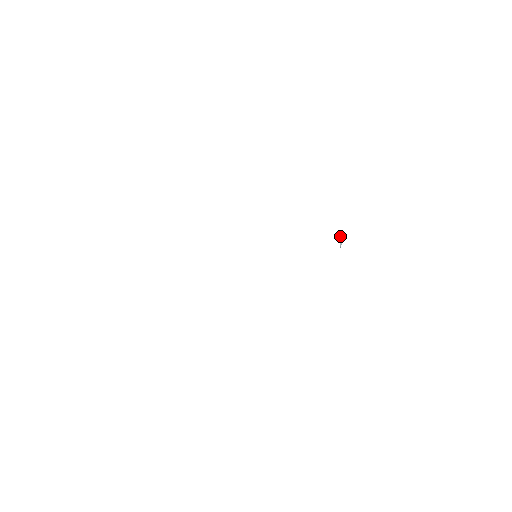
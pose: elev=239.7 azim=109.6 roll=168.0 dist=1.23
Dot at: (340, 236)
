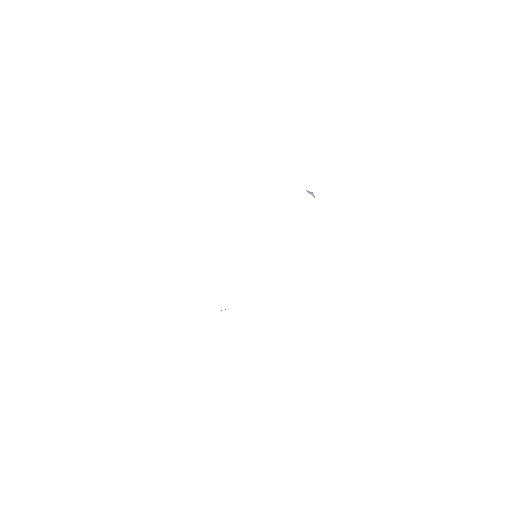
Dot at: (307, 191)
